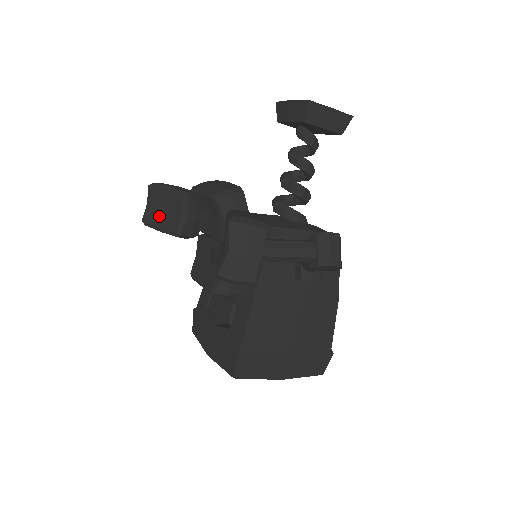
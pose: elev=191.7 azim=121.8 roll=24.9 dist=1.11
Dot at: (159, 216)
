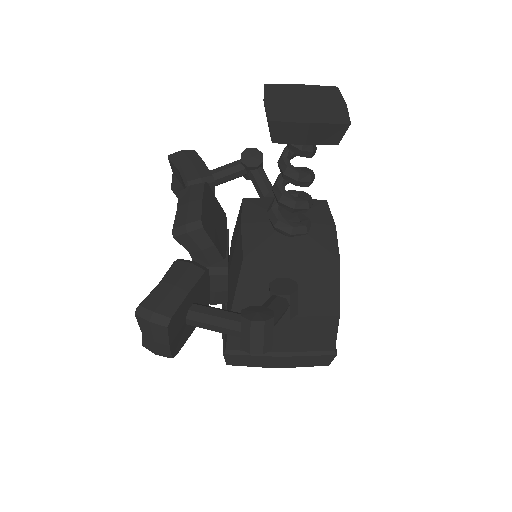
Dot at: (179, 190)
